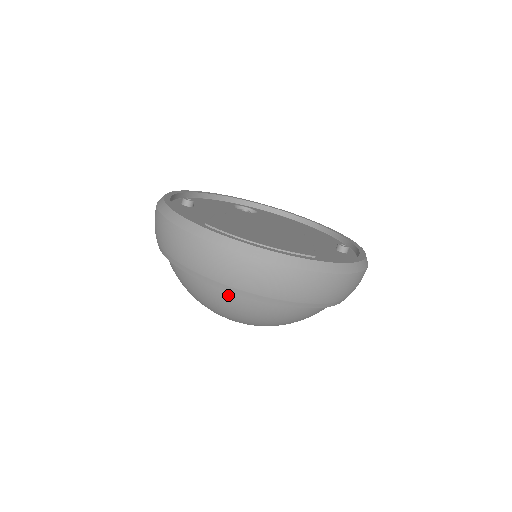
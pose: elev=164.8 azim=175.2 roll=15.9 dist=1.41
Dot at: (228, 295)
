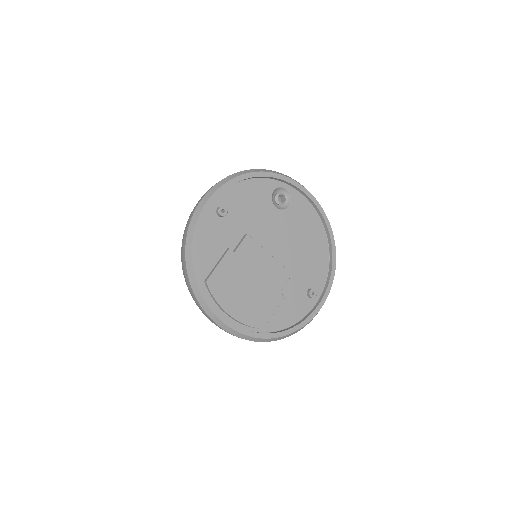
Dot at: occluded
